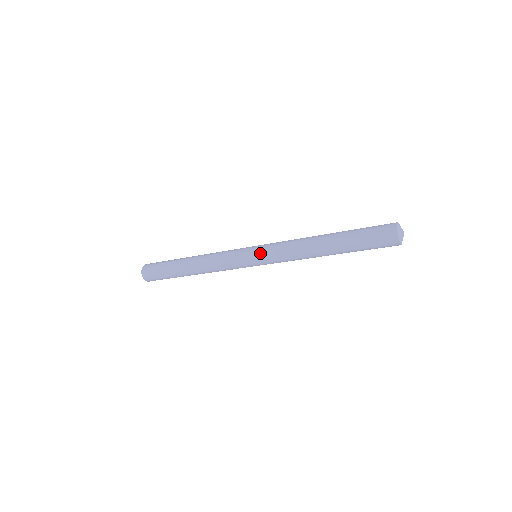
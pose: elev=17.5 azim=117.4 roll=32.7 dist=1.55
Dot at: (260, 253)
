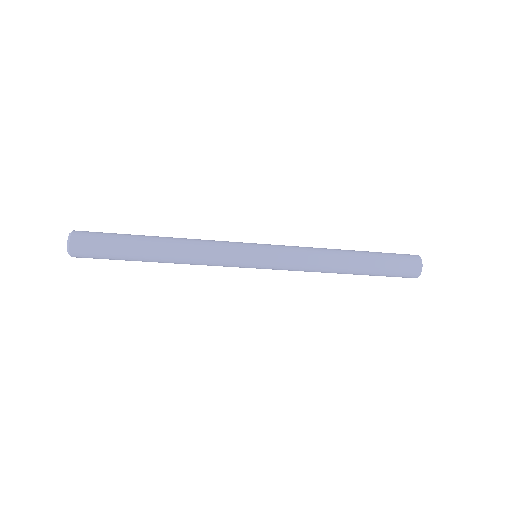
Dot at: (269, 264)
